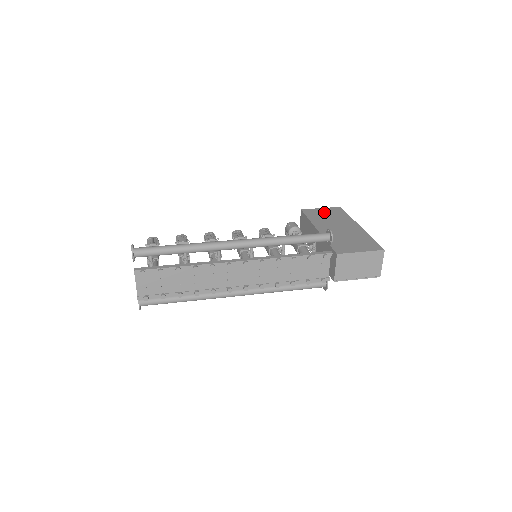
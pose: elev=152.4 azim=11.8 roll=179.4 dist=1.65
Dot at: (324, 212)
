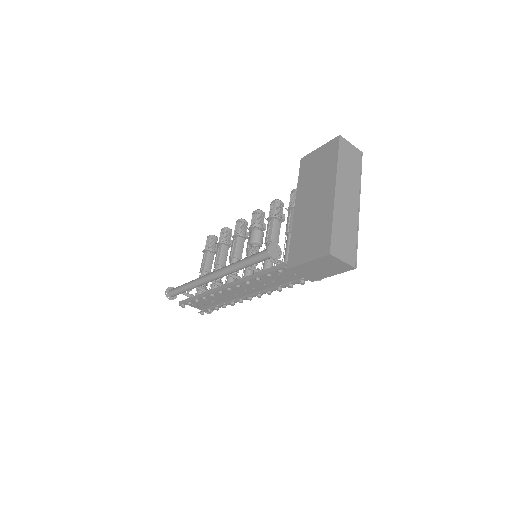
Dot at: (317, 159)
